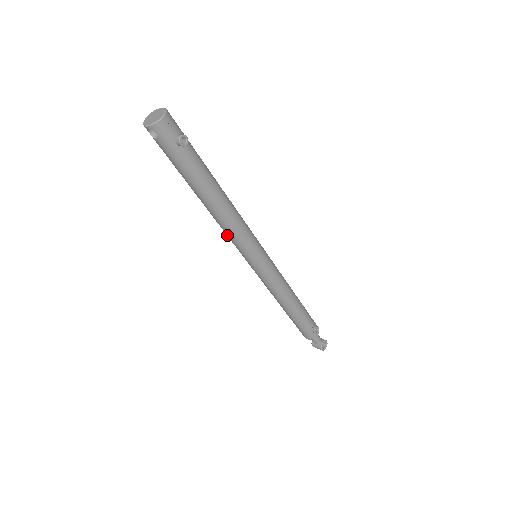
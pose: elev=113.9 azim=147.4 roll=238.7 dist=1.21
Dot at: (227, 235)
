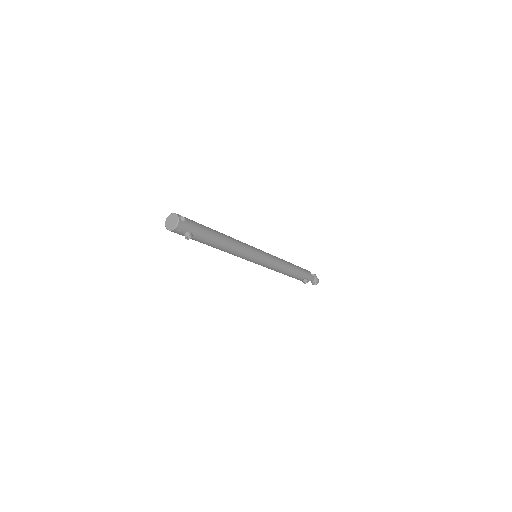
Dot at: occluded
